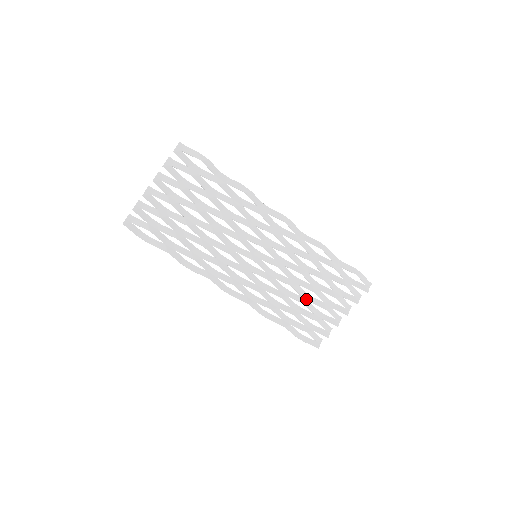
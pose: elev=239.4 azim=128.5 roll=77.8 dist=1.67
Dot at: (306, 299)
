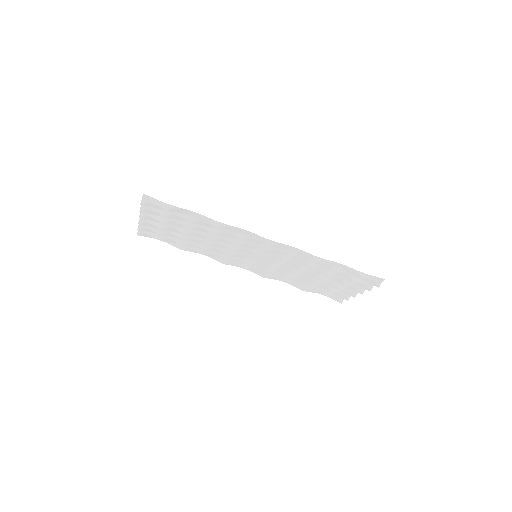
Dot at: (317, 280)
